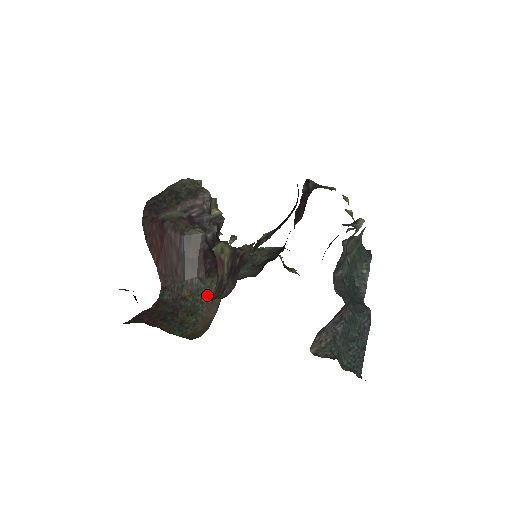
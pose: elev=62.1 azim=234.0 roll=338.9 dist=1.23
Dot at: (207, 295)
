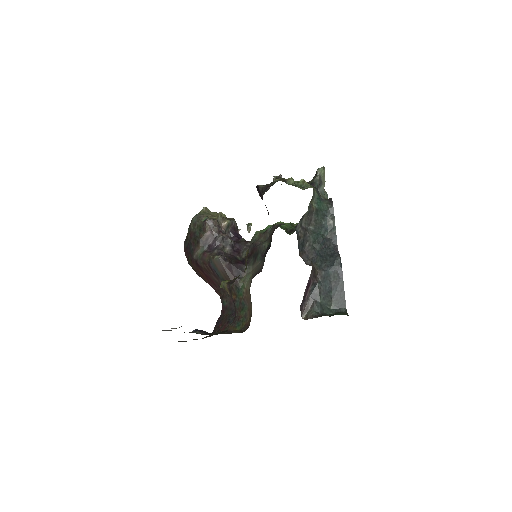
Dot at: (244, 293)
